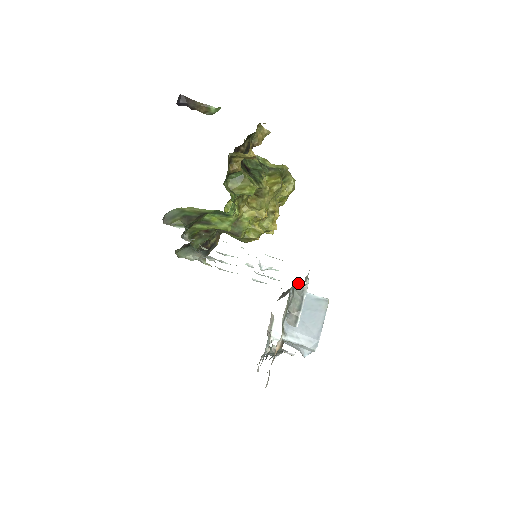
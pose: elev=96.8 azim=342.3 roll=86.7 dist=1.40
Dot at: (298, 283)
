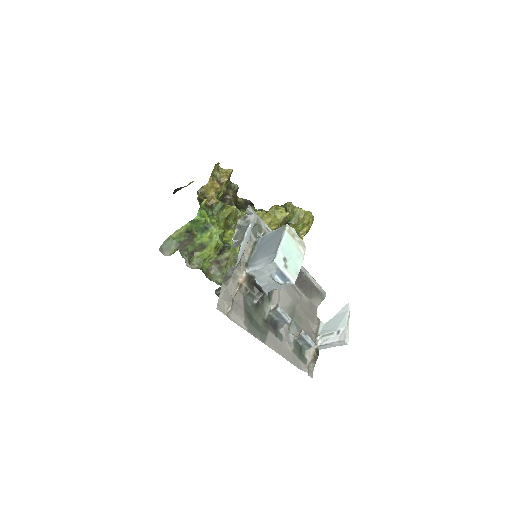
Dot at: occluded
